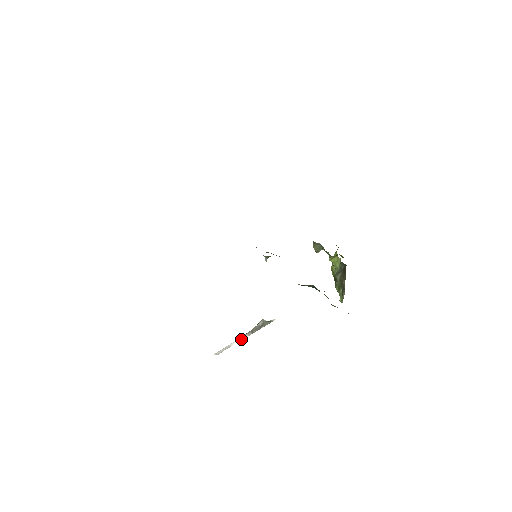
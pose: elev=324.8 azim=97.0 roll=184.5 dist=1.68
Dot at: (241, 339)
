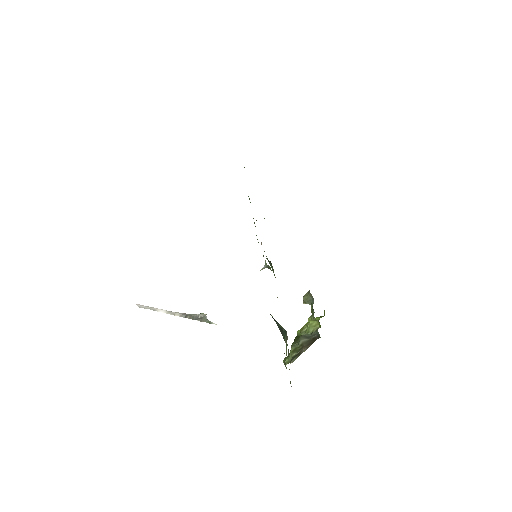
Dot at: (171, 313)
